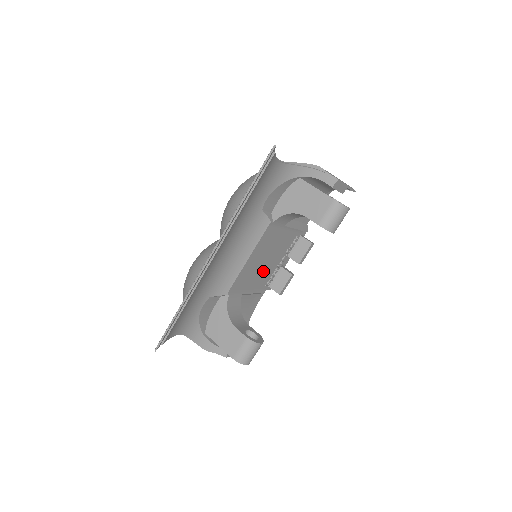
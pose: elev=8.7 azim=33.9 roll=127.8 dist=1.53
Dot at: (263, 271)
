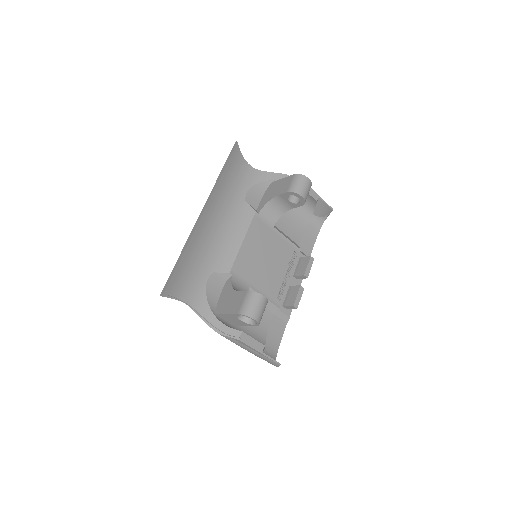
Dot at: (267, 273)
